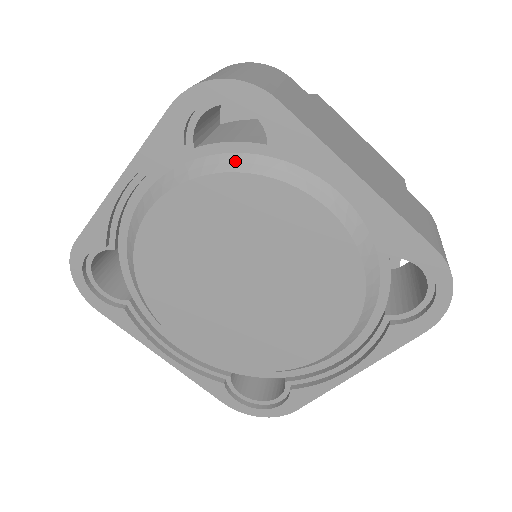
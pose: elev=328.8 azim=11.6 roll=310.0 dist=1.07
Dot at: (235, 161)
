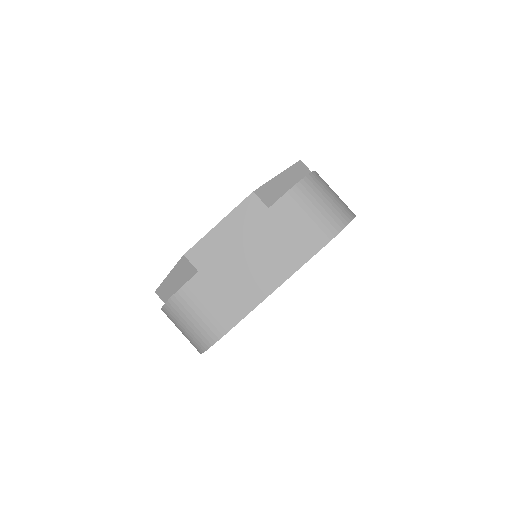
Dot at: occluded
